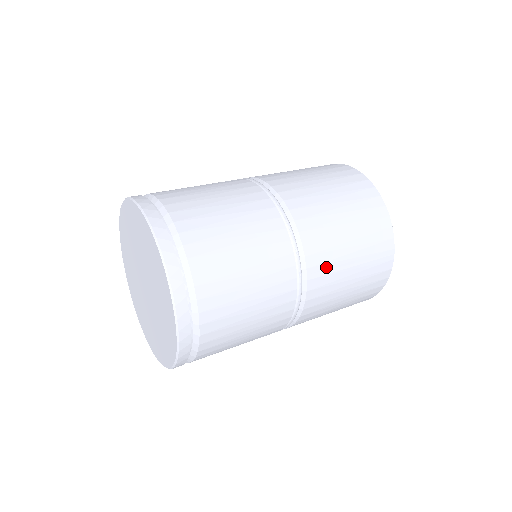
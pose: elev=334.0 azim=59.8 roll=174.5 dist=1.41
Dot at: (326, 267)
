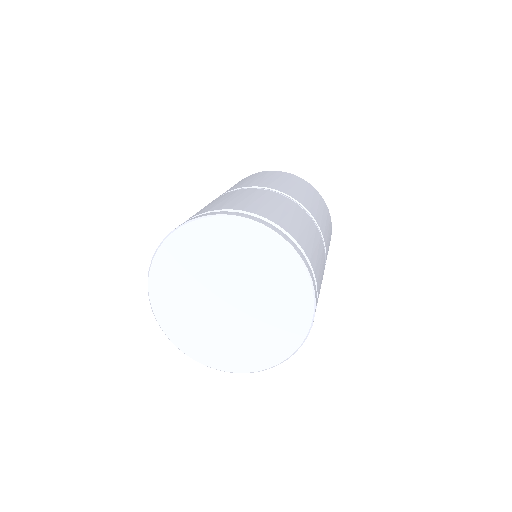
Dot at: occluded
